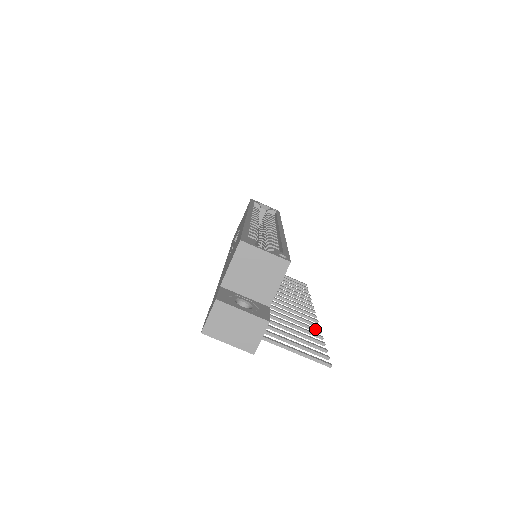
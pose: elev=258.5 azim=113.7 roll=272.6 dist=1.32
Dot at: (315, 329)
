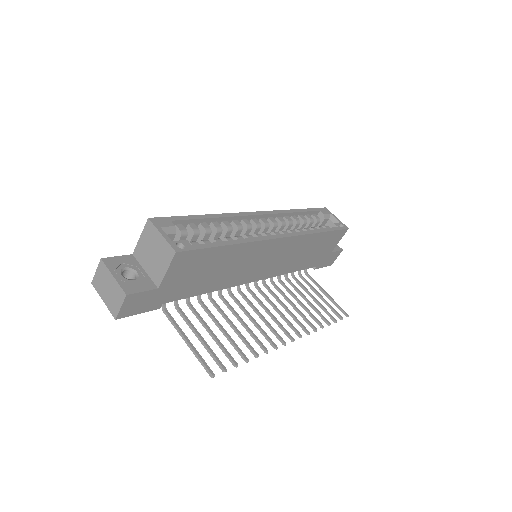
Dot at: (262, 346)
